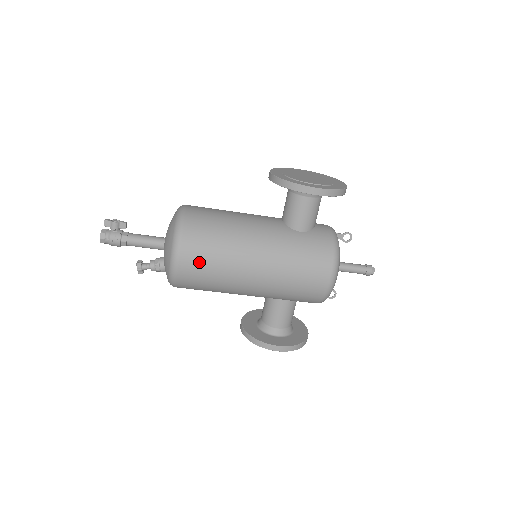
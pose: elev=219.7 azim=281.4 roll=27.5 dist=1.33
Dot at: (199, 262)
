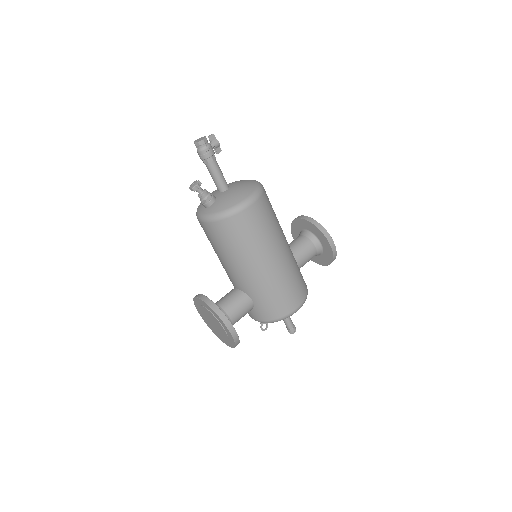
Dot at: (259, 219)
